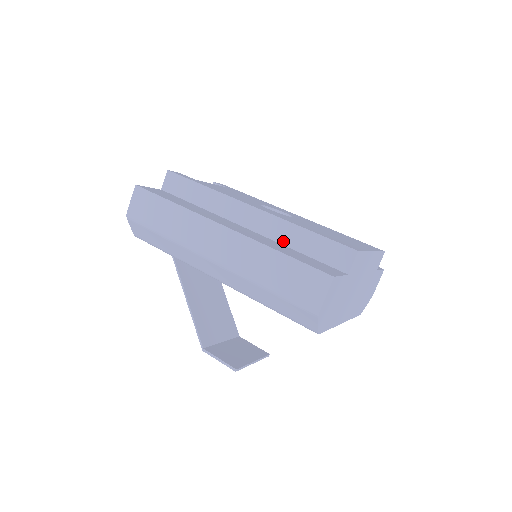
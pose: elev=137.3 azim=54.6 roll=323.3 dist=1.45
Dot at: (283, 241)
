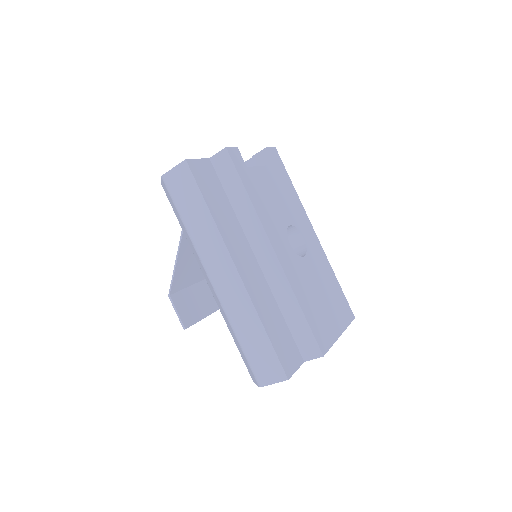
Dot at: (278, 299)
